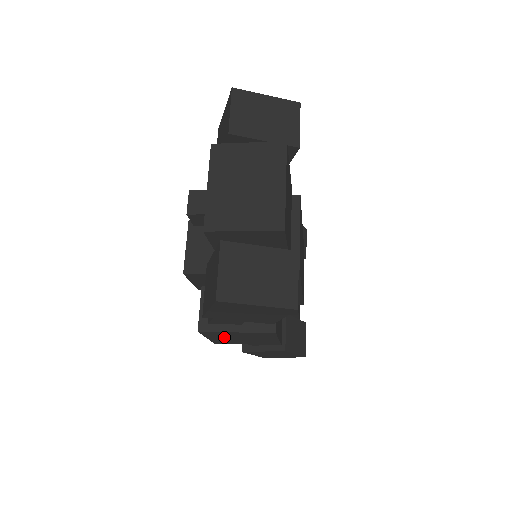
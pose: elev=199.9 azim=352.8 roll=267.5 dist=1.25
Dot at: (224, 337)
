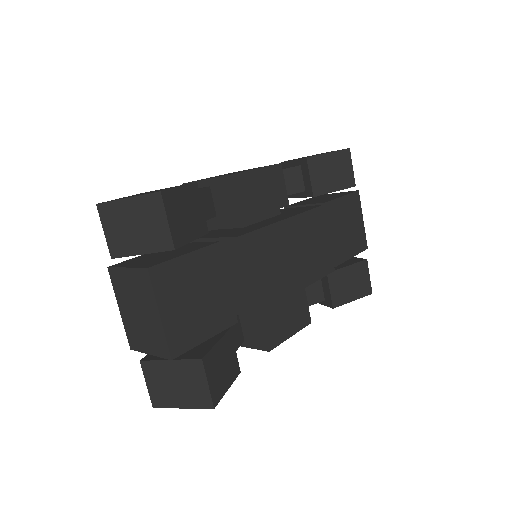
Dot at: occluded
